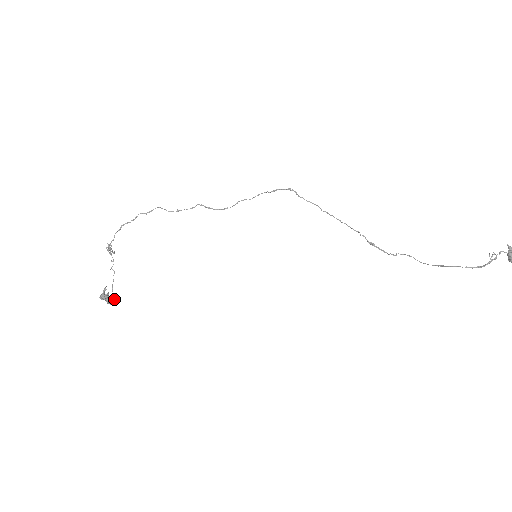
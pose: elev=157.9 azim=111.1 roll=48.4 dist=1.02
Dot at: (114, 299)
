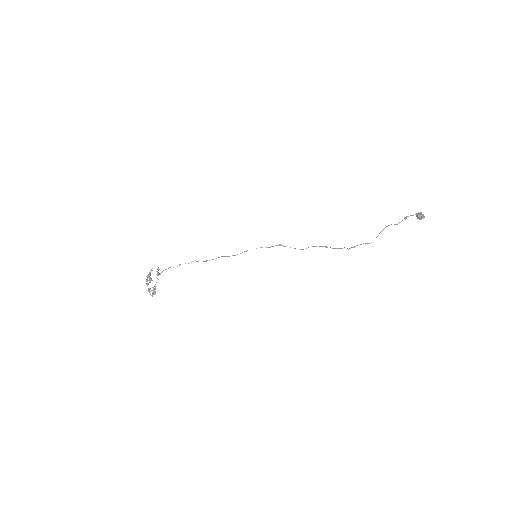
Dot at: (154, 289)
